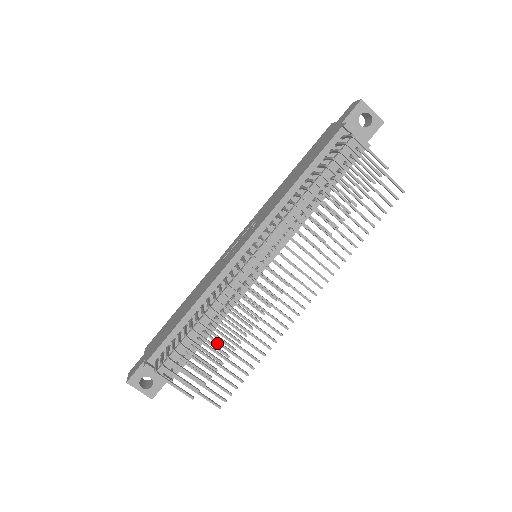
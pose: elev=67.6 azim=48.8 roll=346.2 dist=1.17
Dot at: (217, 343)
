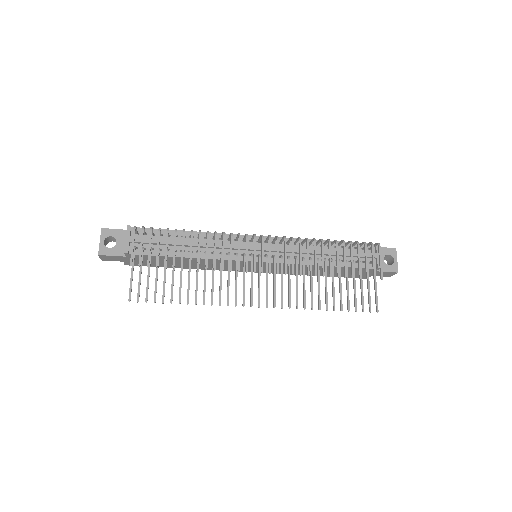
Dot at: occluded
